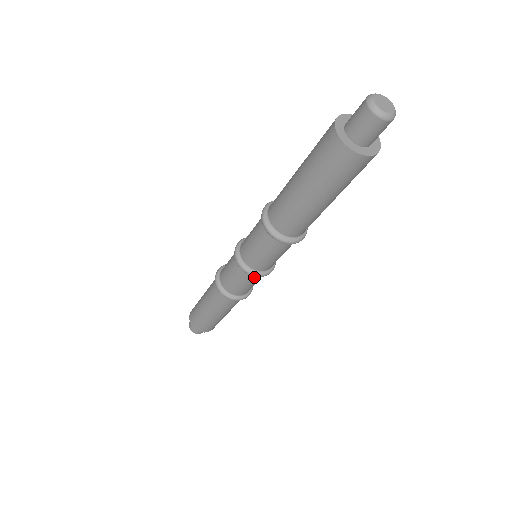
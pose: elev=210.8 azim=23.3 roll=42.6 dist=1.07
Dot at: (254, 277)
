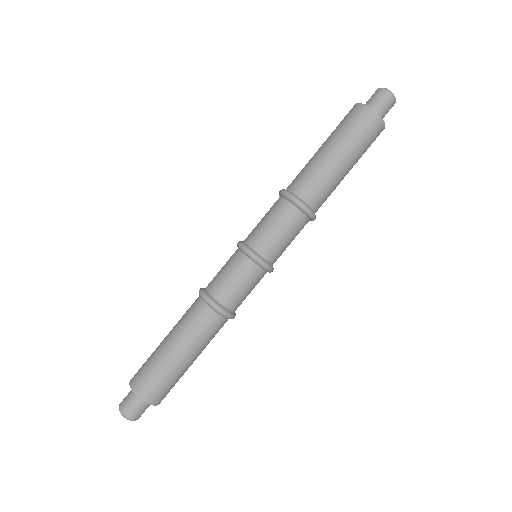
Dot at: (257, 272)
